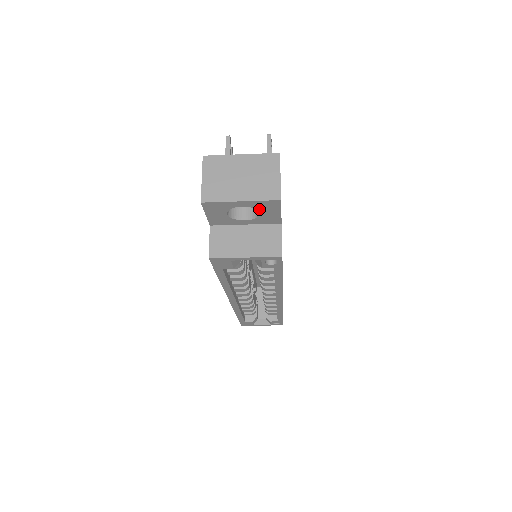
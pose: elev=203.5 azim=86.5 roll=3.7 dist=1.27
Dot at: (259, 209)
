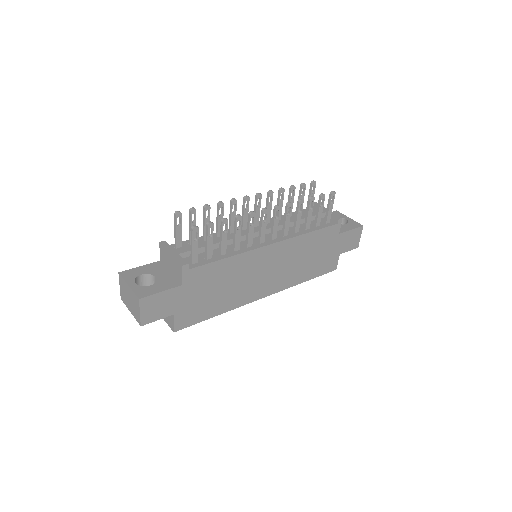
Dot at: occluded
